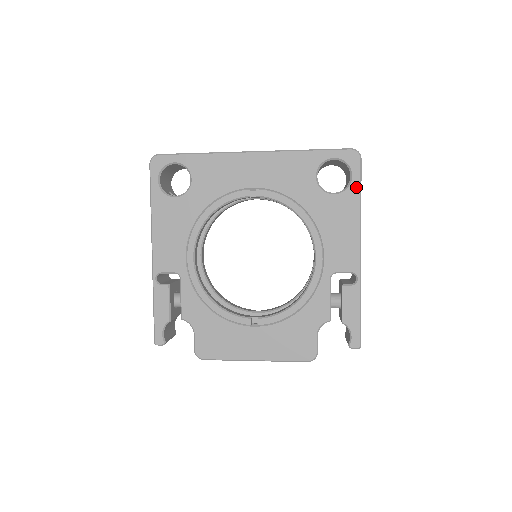
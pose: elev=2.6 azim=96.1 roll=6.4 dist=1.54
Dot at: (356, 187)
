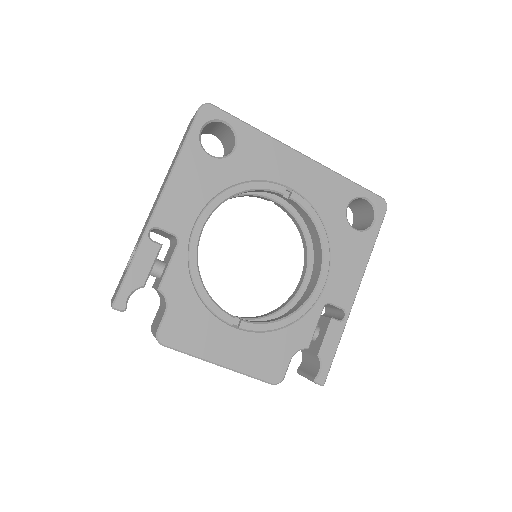
Dot at: (375, 233)
